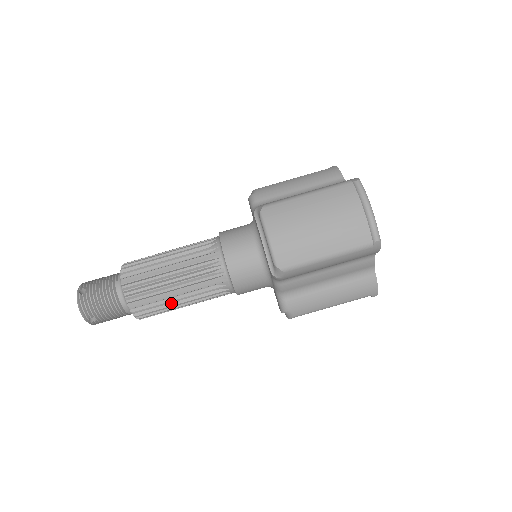
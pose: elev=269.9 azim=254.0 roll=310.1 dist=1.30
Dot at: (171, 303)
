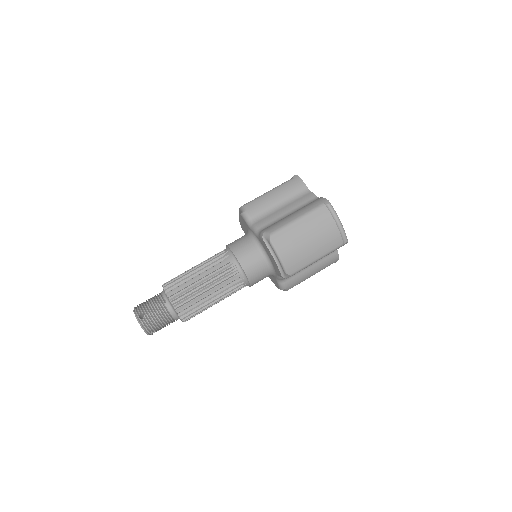
Dot at: (208, 306)
